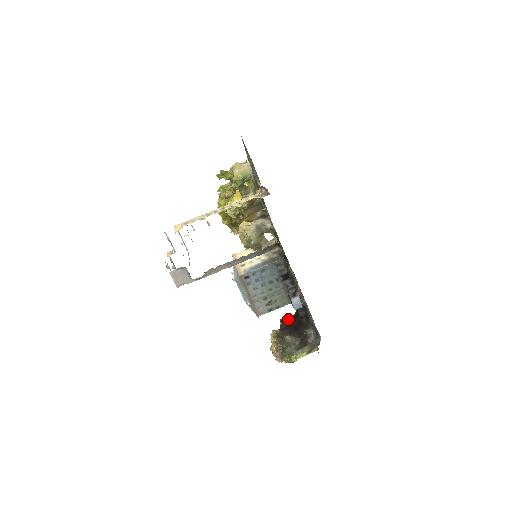
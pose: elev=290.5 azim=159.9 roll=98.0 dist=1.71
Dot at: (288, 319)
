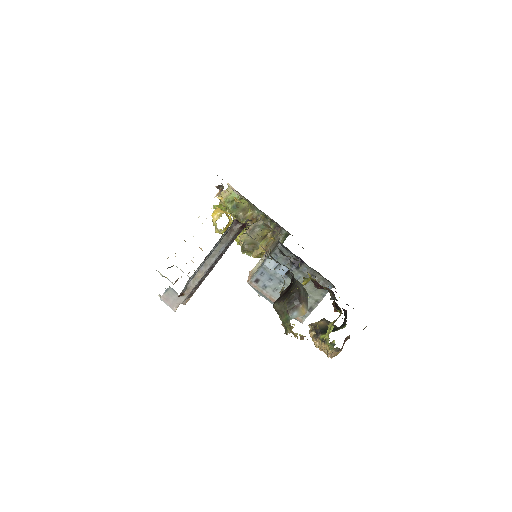
Dot at: (283, 291)
